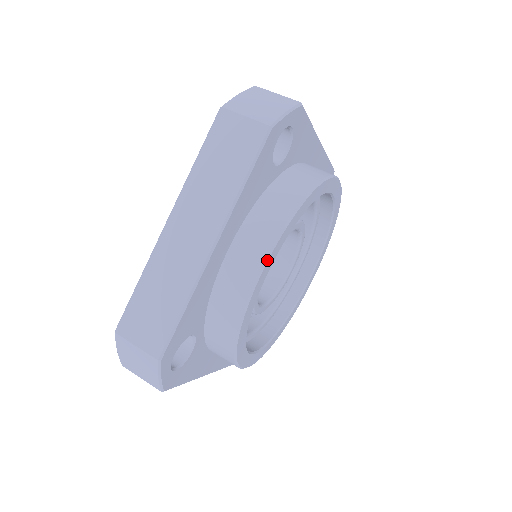
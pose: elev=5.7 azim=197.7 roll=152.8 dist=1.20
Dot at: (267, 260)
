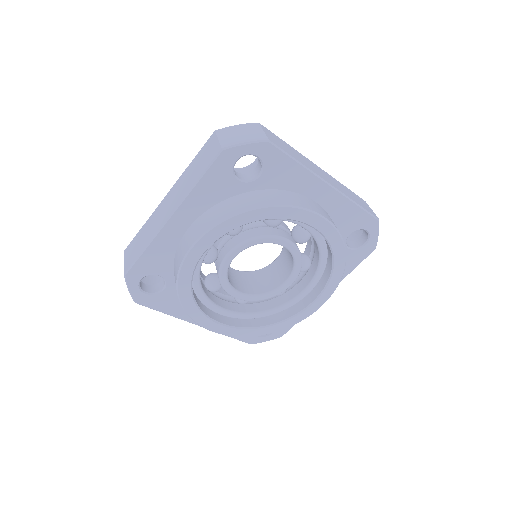
Dot at: (197, 241)
